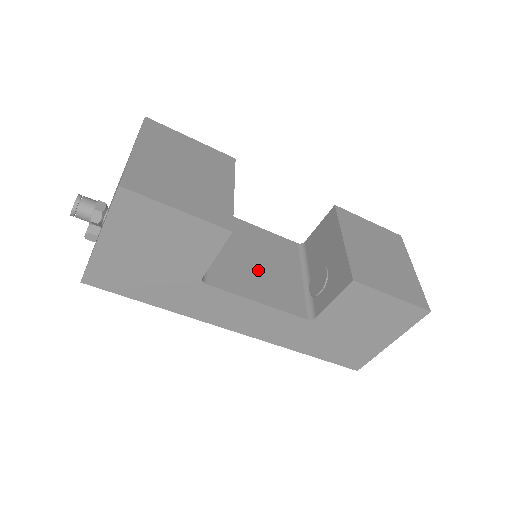
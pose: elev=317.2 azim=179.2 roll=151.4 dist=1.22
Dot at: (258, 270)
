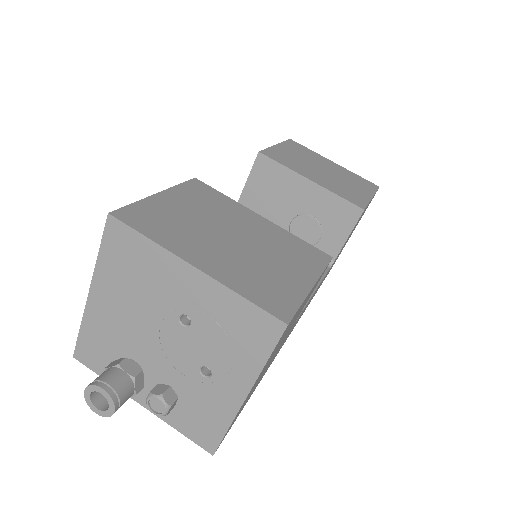
Dot at: occluded
